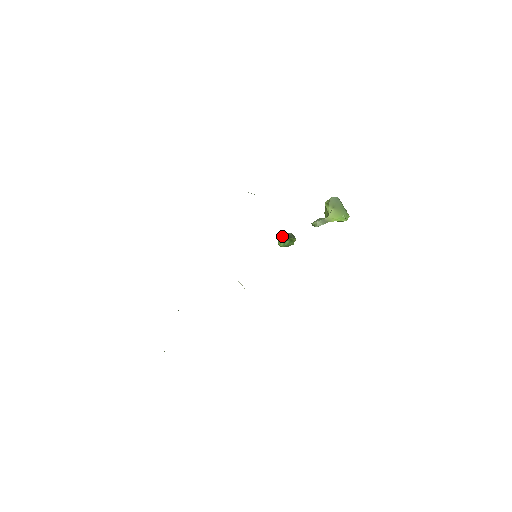
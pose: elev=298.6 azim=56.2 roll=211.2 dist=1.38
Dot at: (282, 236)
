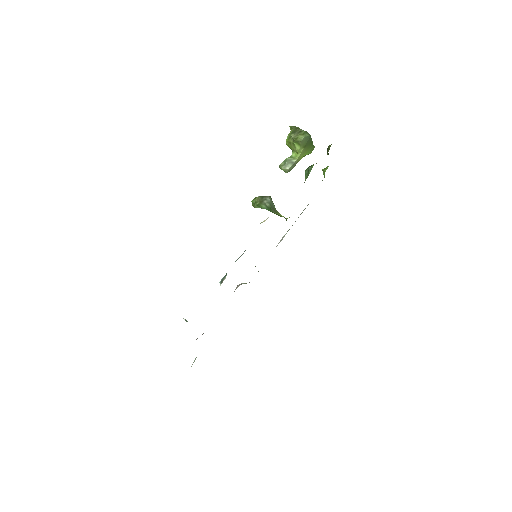
Dot at: (261, 204)
